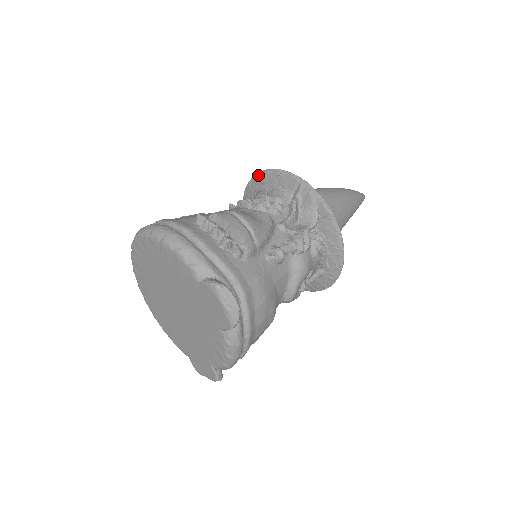
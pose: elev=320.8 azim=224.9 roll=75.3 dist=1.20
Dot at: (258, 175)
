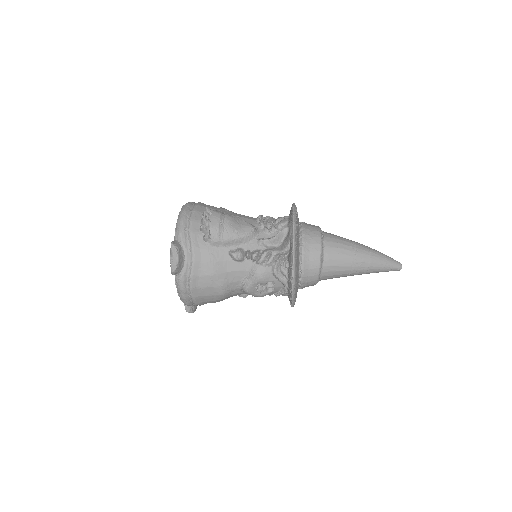
Dot at: occluded
